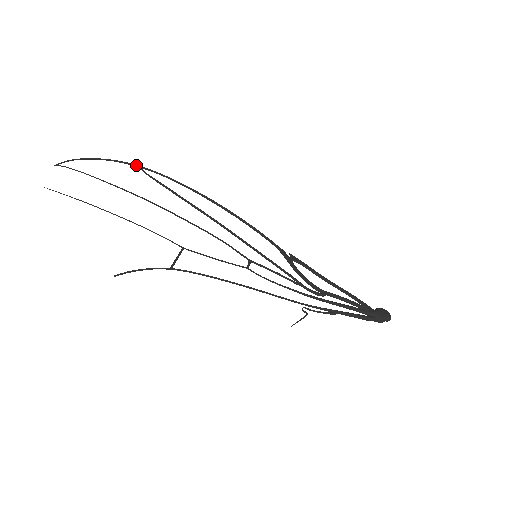
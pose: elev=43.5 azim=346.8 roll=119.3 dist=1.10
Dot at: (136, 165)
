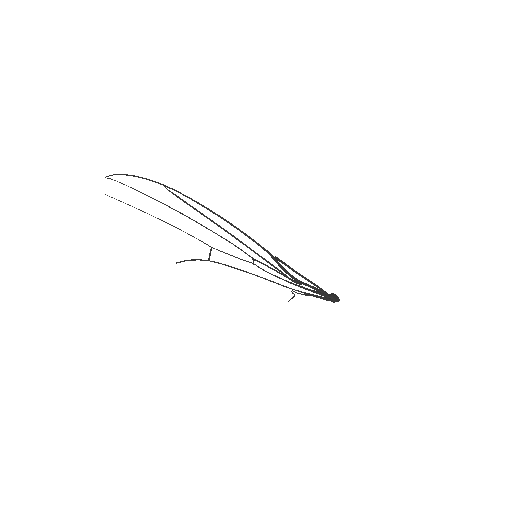
Dot at: (160, 183)
